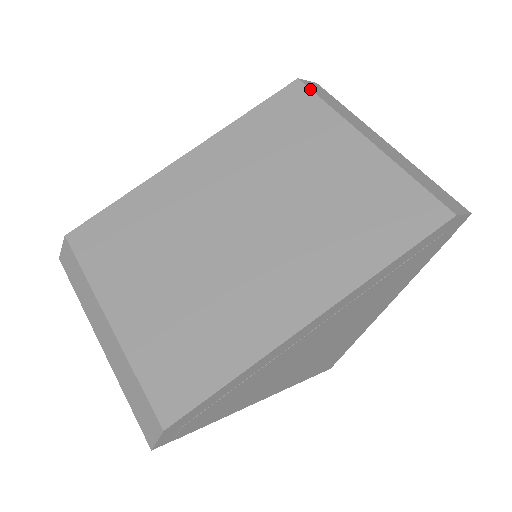
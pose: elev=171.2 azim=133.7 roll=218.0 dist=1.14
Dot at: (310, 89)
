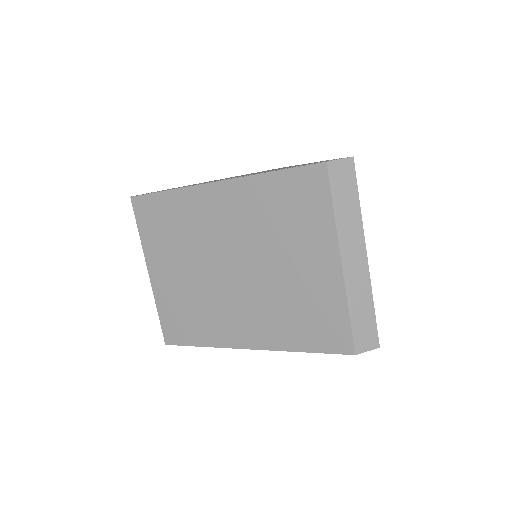
Dot at: (329, 182)
